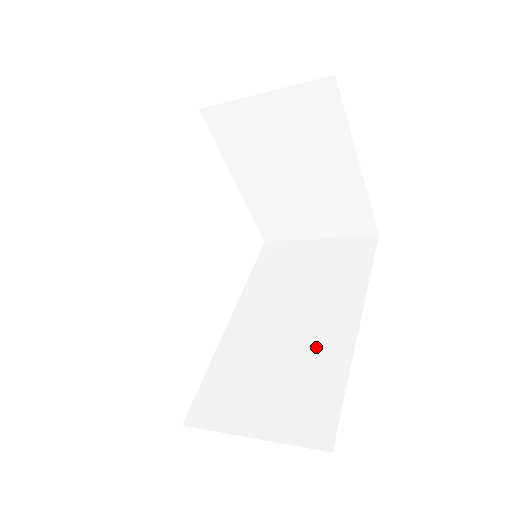
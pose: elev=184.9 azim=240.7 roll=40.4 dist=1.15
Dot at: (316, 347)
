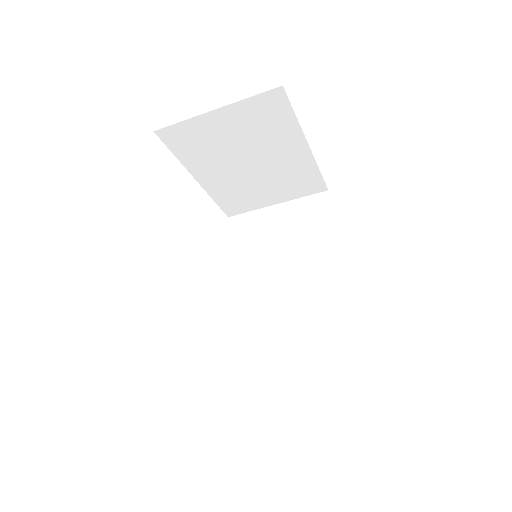
Dot at: (315, 304)
